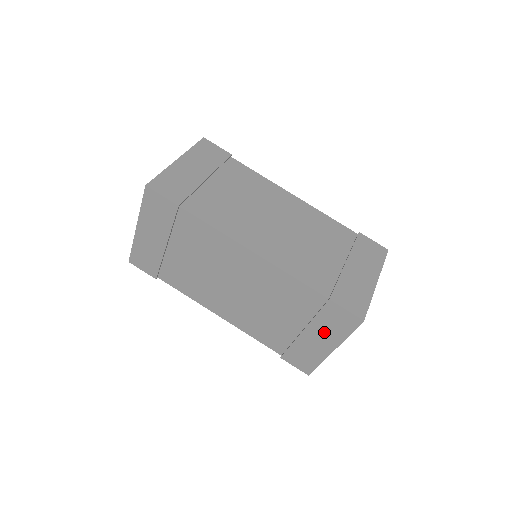
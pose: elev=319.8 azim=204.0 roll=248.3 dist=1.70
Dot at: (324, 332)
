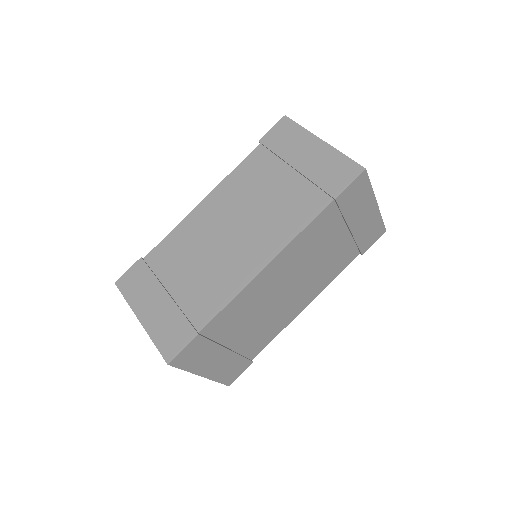
Dot at: (359, 210)
